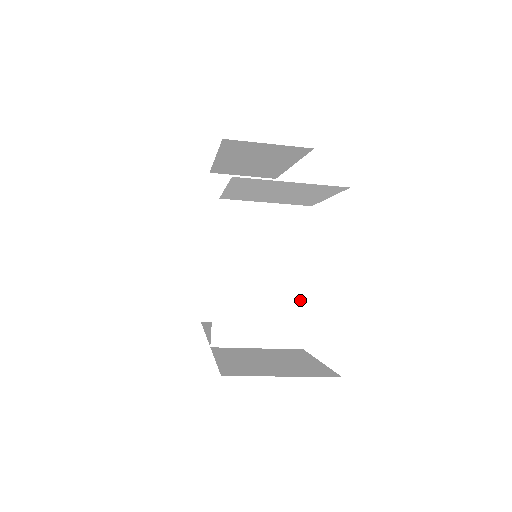
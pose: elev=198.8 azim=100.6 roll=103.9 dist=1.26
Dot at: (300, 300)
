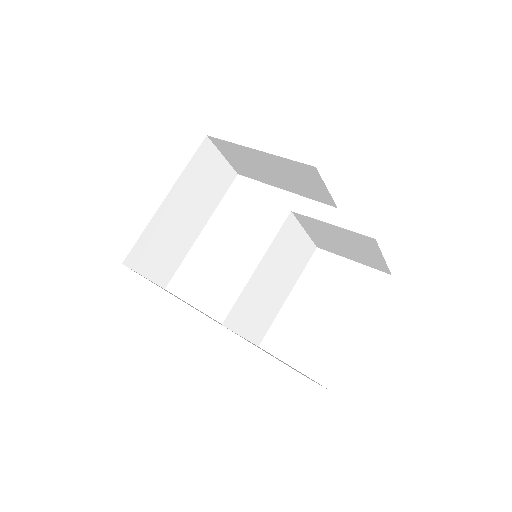
Dot at: (277, 310)
